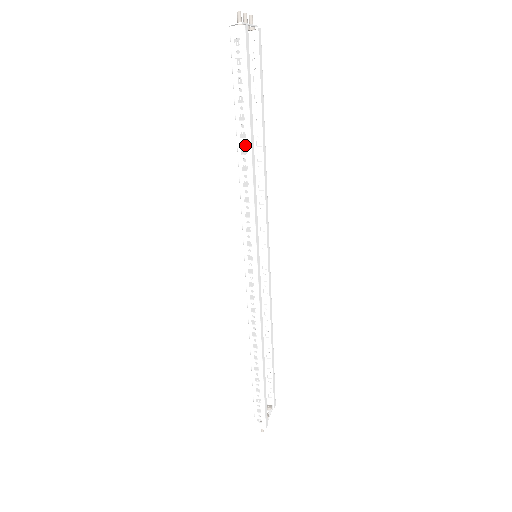
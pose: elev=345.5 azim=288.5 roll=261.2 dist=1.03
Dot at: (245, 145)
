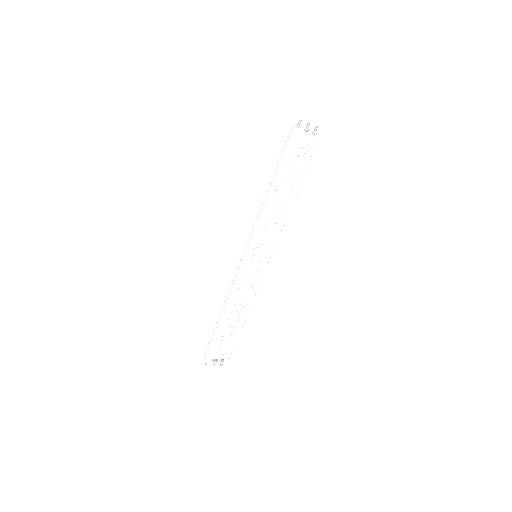
Dot at: (270, 187)
